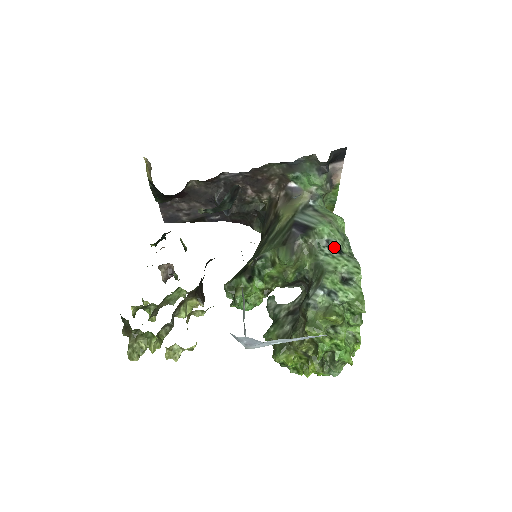
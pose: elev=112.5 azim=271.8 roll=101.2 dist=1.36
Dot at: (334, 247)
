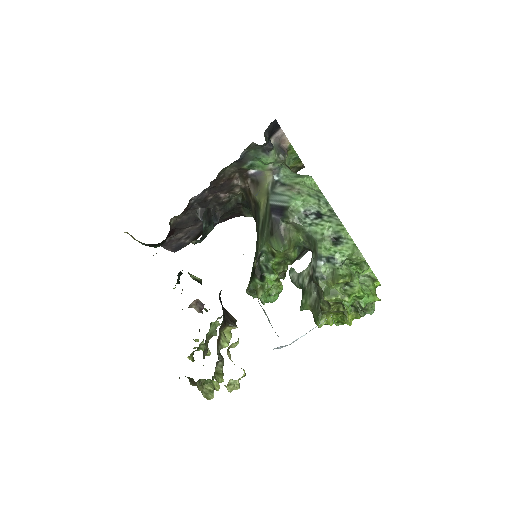
Dot at: (313, 214)
